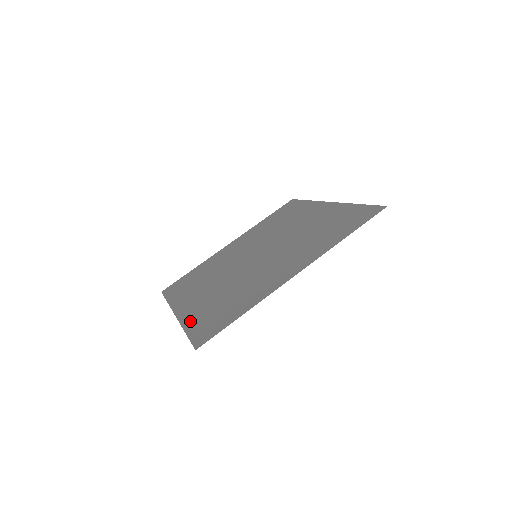
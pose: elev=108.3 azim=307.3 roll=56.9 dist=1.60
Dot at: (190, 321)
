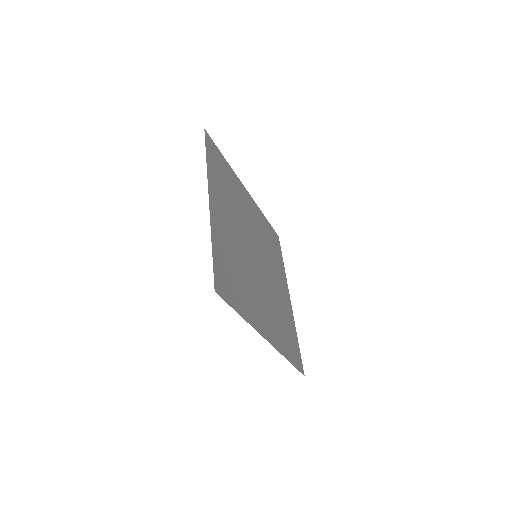
Dot at: (247, 314)
